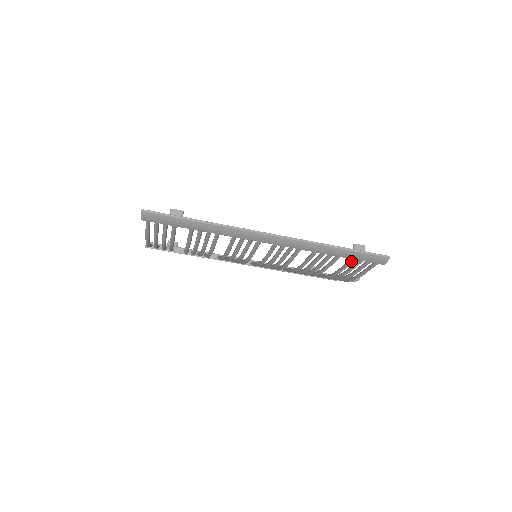
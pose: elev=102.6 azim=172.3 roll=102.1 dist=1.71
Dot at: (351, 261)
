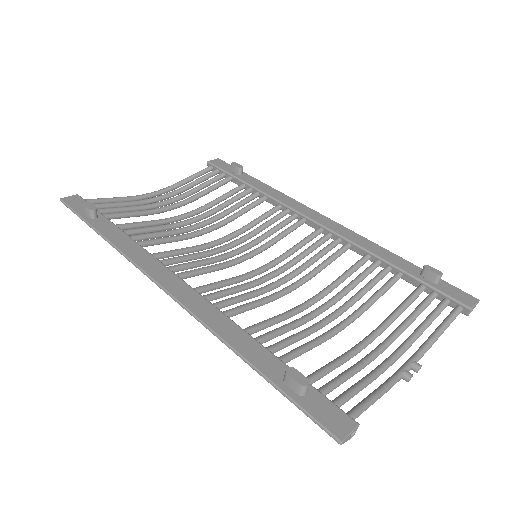
Dot at: occluded
